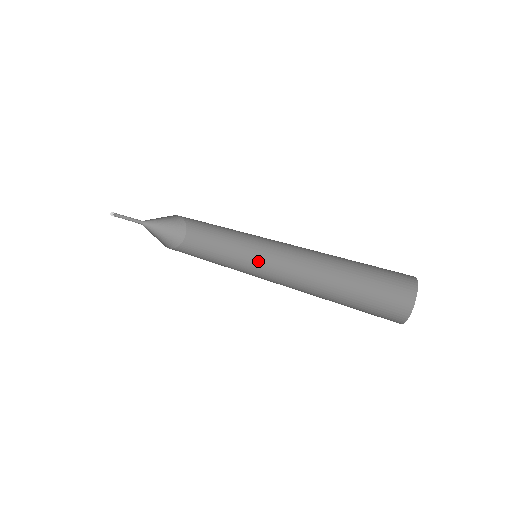
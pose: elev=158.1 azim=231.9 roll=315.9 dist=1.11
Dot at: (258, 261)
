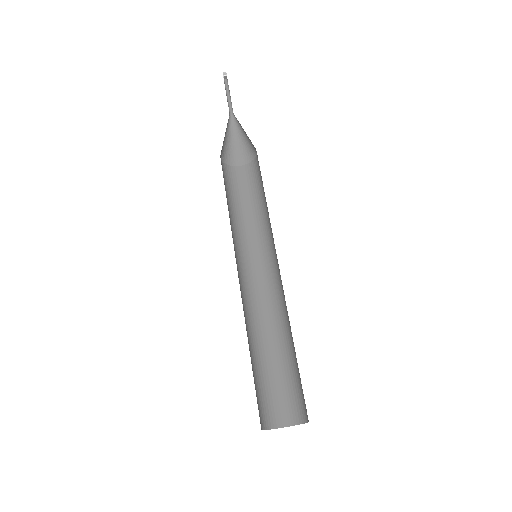
Dot at: (253, 256)
